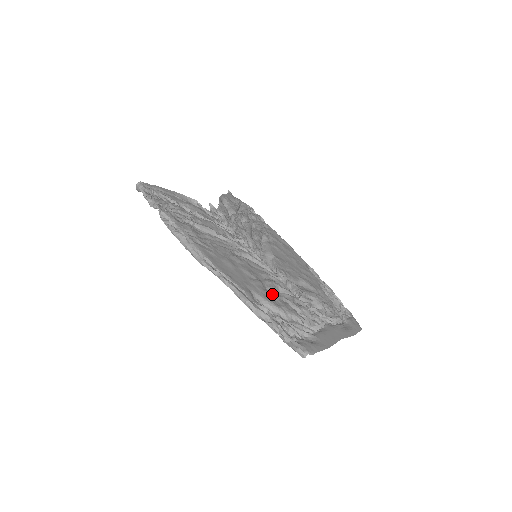
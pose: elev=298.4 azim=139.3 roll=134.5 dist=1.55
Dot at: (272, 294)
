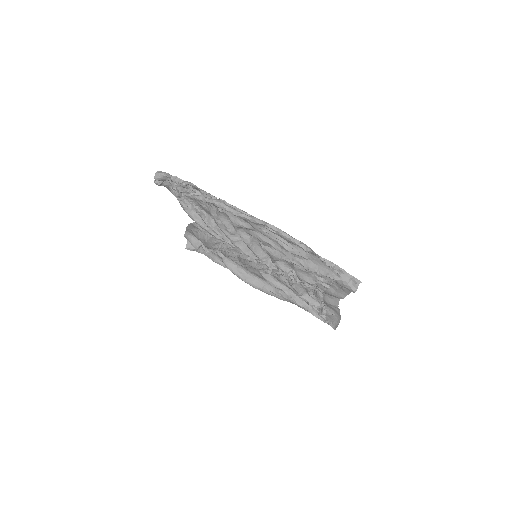
Dot at: occluded
